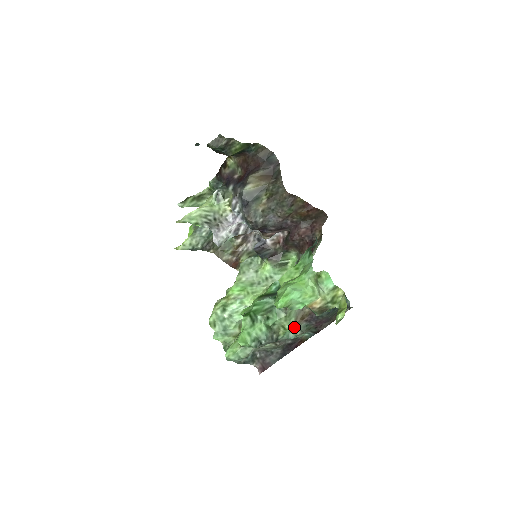
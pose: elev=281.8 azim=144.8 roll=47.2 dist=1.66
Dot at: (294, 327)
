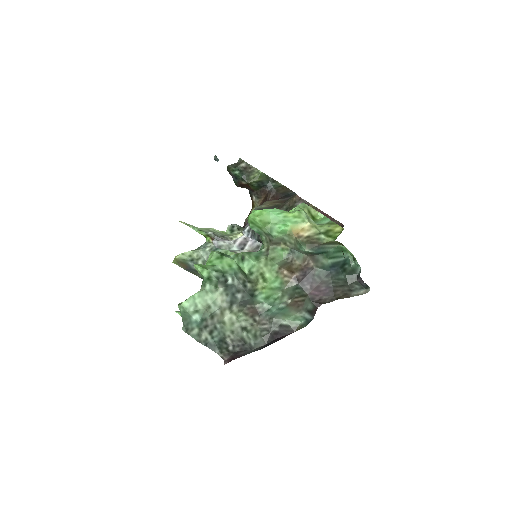
Dot at: (279, 286)
